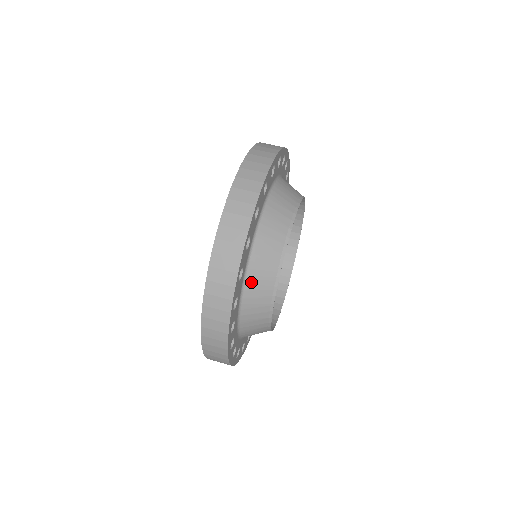
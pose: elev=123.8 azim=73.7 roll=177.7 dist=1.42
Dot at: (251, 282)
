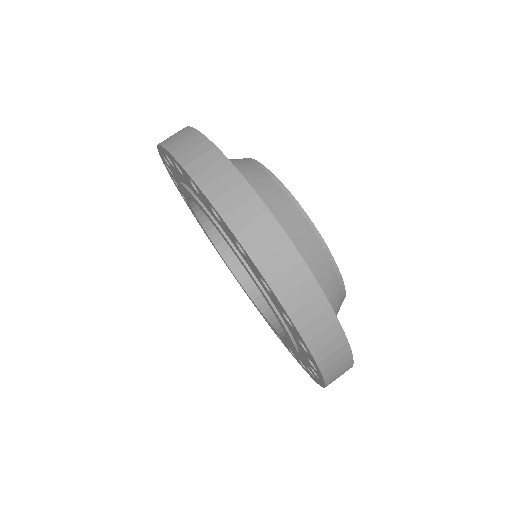
Dot at: occluded
